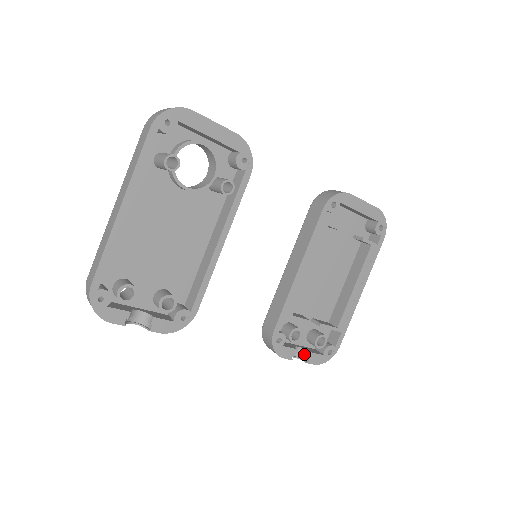
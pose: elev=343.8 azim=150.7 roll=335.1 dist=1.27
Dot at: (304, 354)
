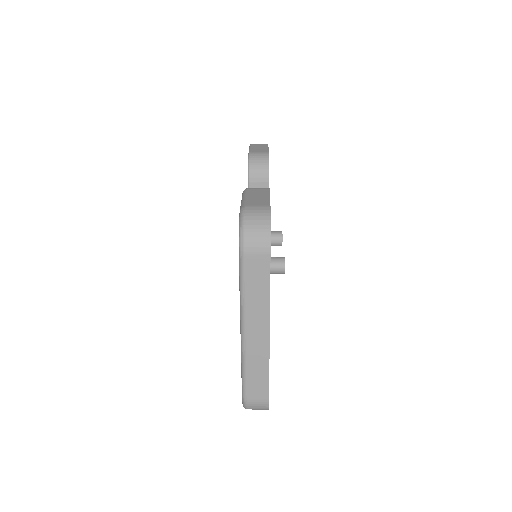
Dot at: occluded
